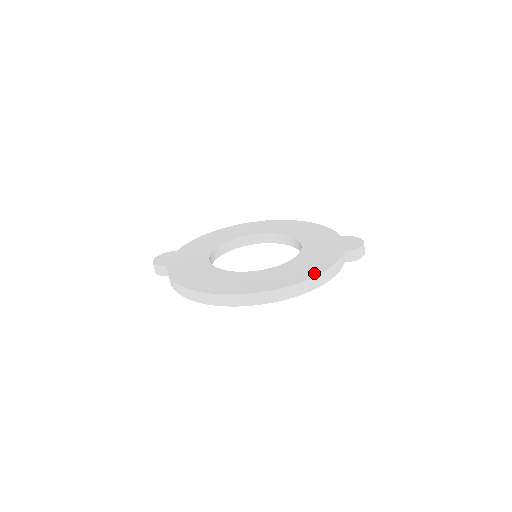
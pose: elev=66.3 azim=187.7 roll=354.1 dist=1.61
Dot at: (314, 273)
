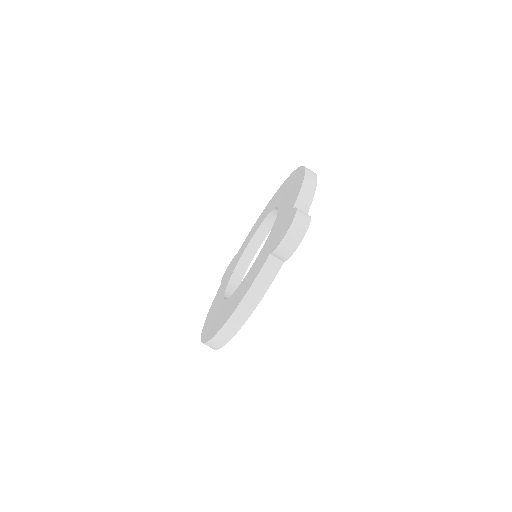
Dot at: (233, 309)
